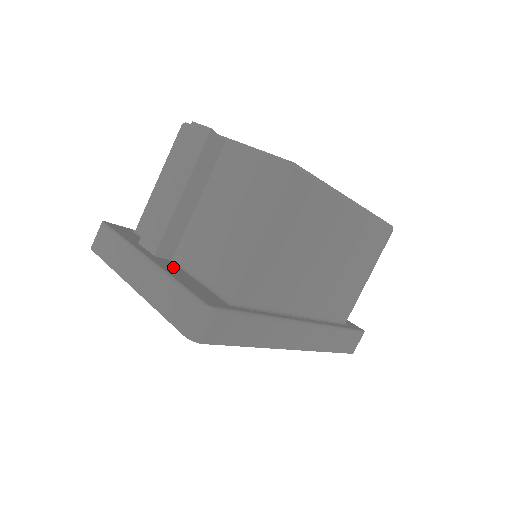
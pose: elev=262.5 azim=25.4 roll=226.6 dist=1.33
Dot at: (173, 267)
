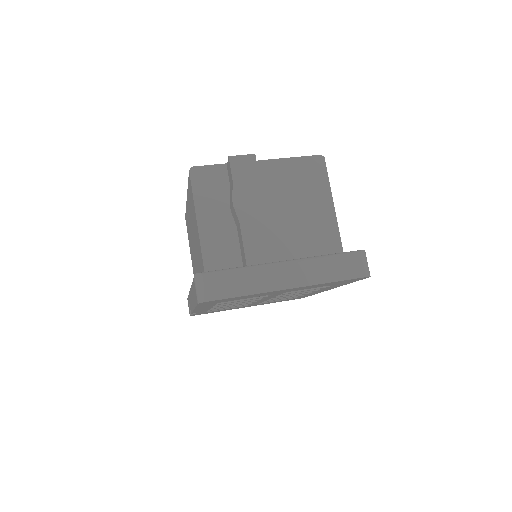
Dot at: occluded
